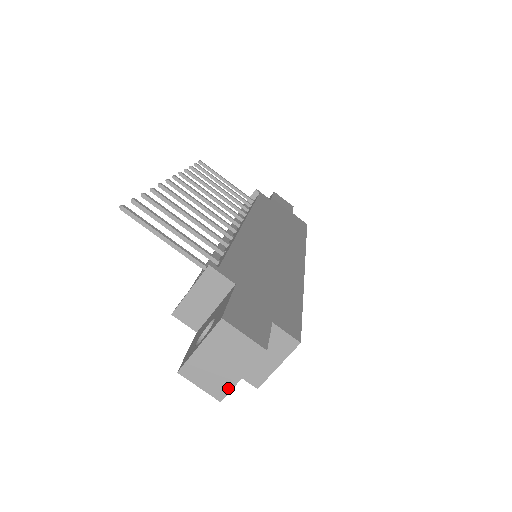
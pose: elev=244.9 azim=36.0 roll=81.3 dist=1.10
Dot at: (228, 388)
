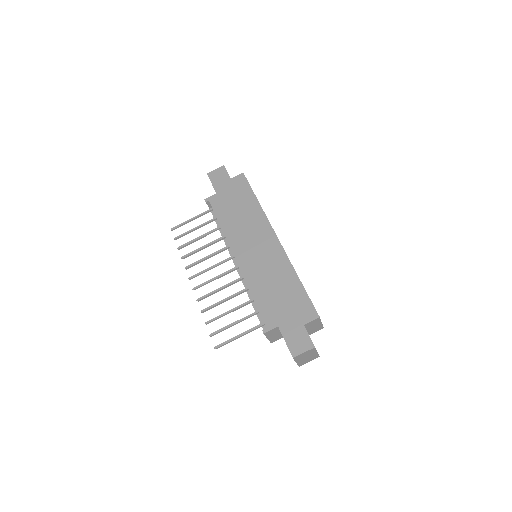
Dot at: (317, 355)
